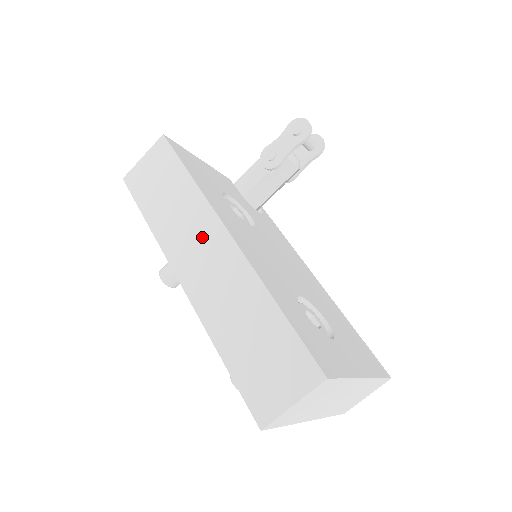
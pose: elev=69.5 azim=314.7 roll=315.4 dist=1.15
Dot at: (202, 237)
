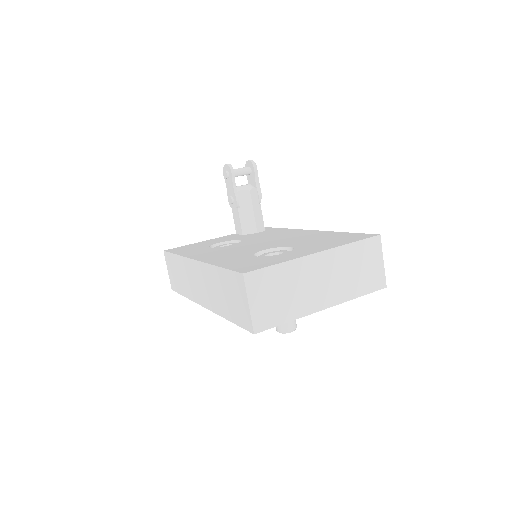
Dot at: (193, 275)
